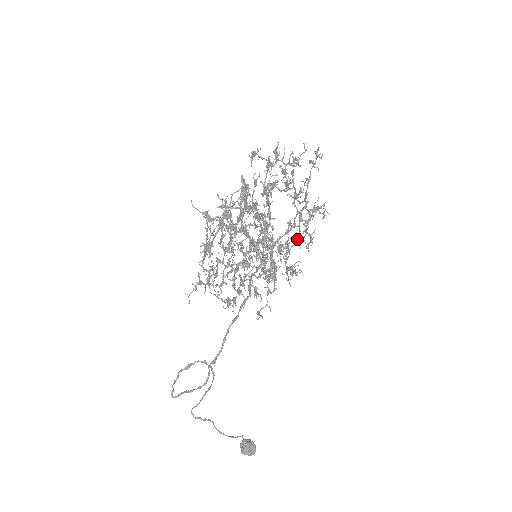
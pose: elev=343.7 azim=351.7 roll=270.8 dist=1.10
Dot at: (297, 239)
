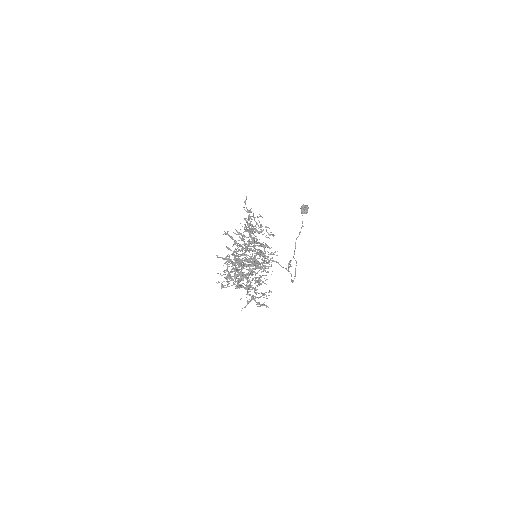
Dot at: occluded
